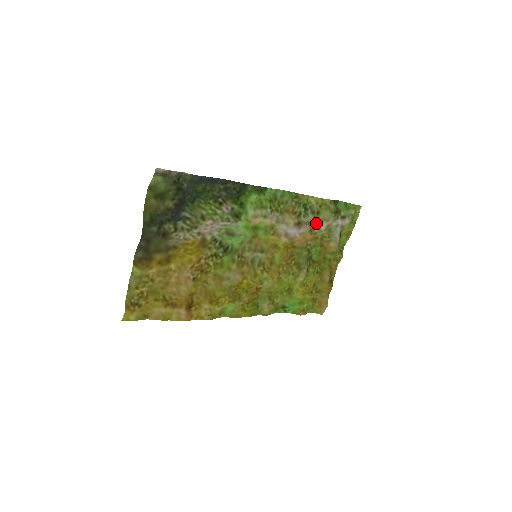
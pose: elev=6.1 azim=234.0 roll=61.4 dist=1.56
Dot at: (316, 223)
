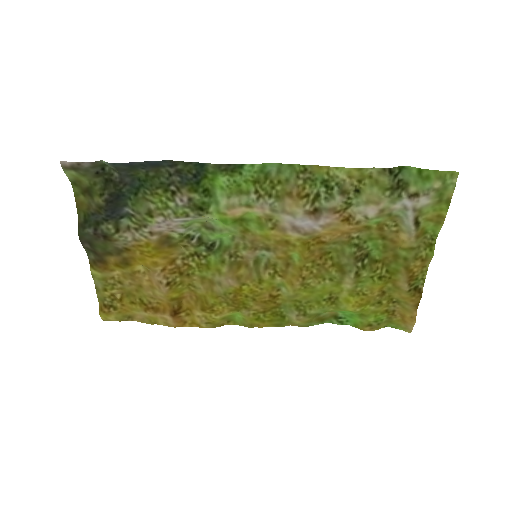
Dot at: (355, 207)
